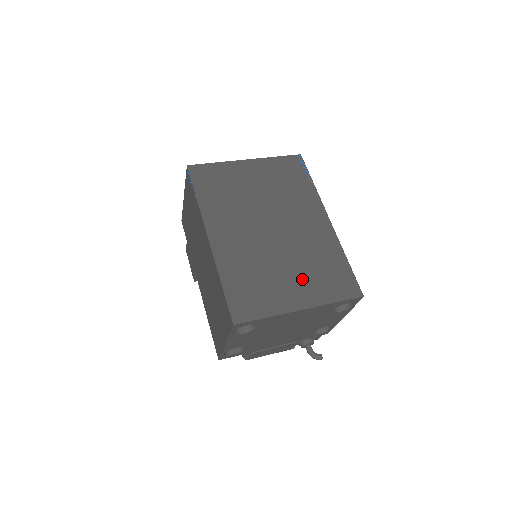
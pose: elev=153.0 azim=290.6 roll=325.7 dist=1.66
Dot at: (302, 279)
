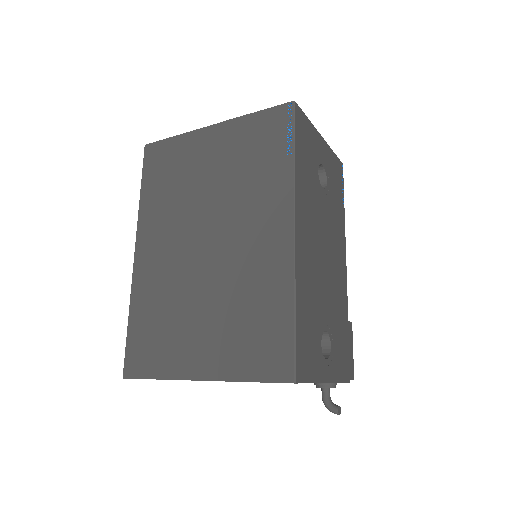
Dot at: (215, 332)
